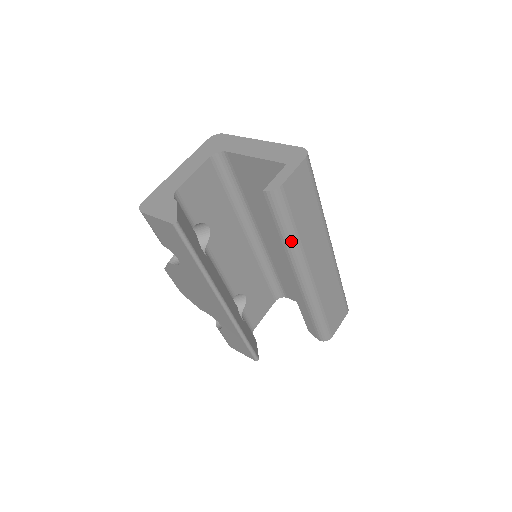
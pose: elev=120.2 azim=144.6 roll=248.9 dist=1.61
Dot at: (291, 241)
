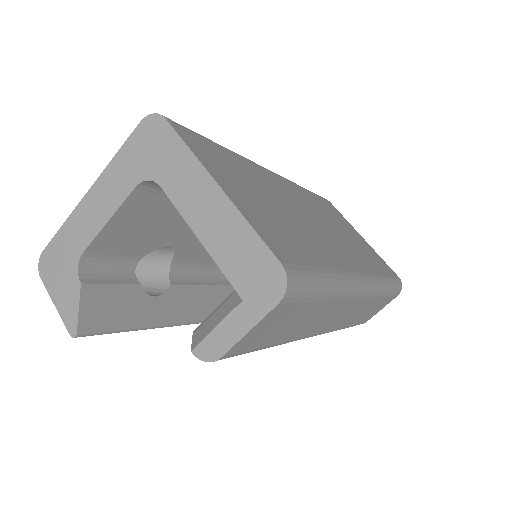
Dot at: occluded
